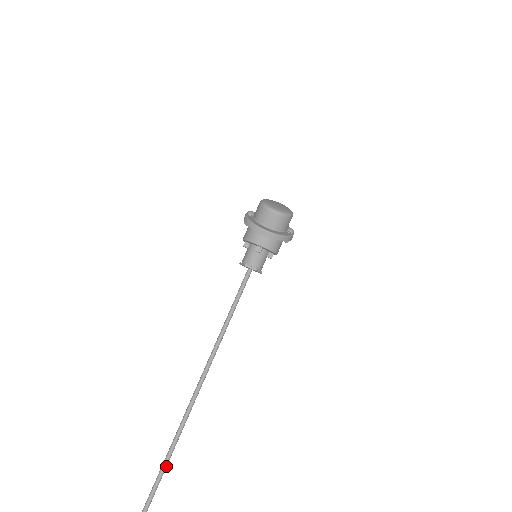
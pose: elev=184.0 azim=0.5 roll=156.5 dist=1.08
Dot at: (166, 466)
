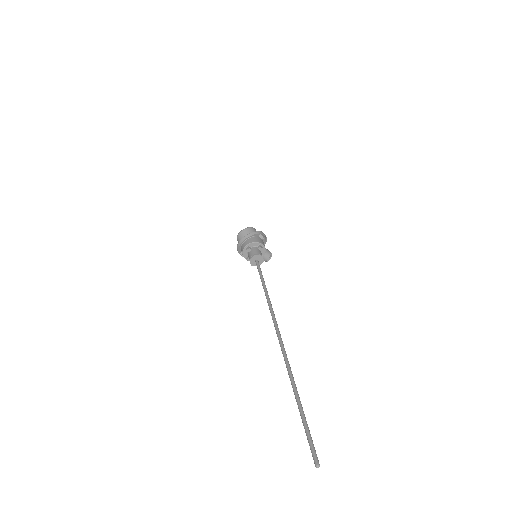
Dot at: (288, 365)
